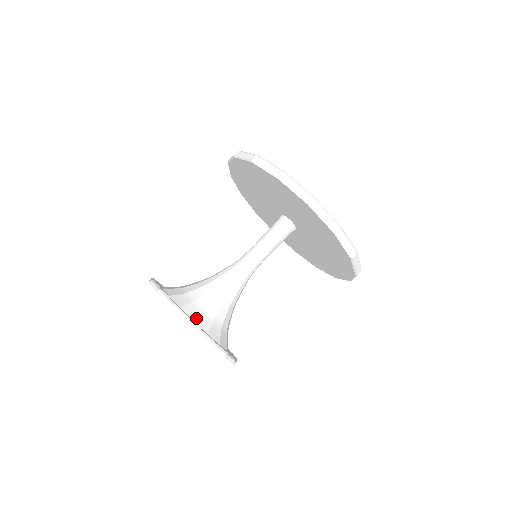
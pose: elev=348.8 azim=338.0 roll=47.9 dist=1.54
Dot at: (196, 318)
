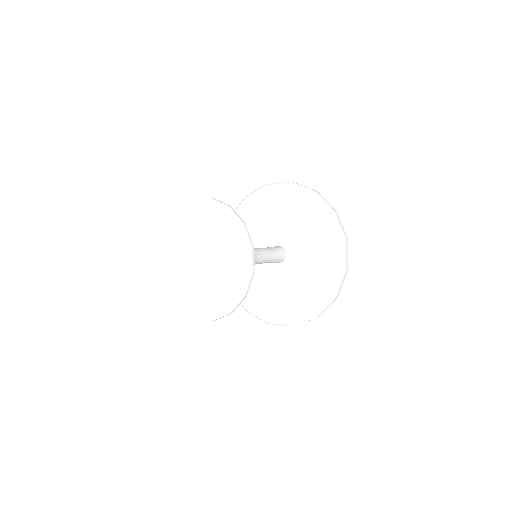
Dot at: occluded
